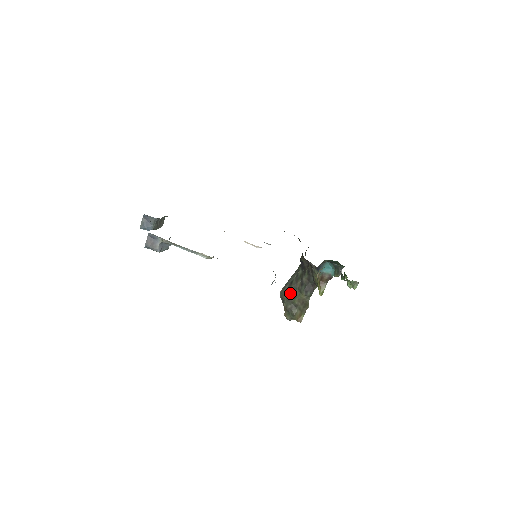
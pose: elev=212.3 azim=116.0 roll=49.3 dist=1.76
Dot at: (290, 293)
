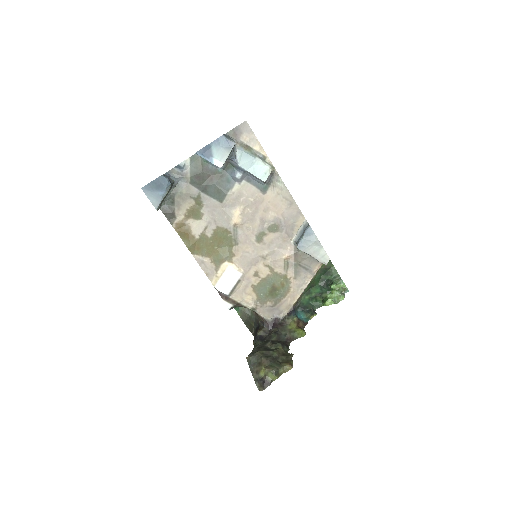
Dot at: (264, 349)
